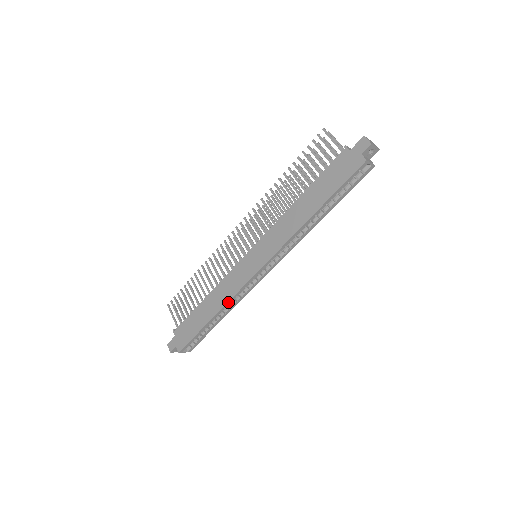
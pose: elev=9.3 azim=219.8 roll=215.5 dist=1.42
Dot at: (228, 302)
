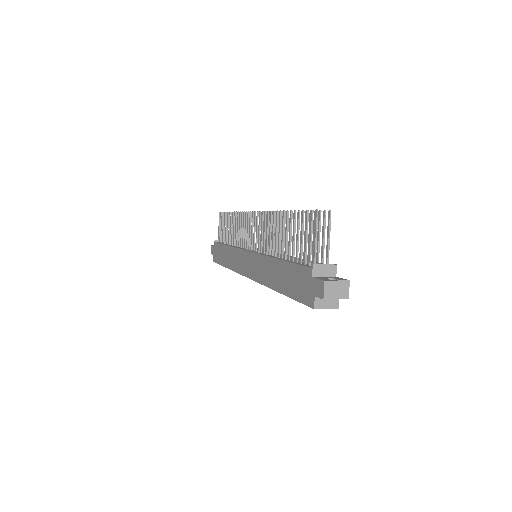
Dot at: (233, 270)
